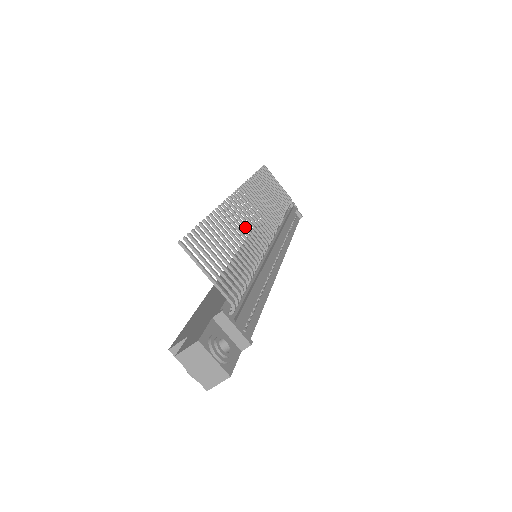
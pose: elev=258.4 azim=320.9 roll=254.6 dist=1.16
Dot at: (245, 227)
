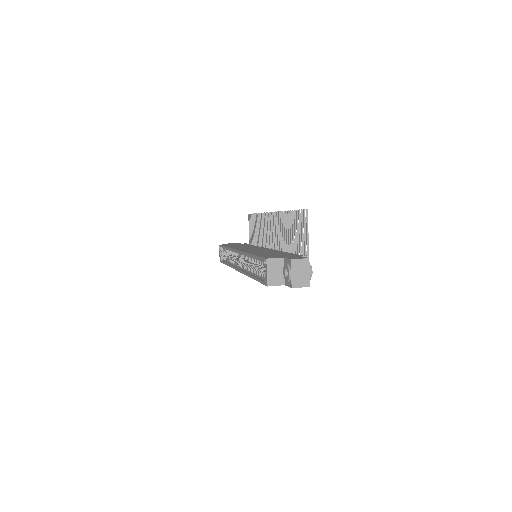
Dot at: (280, 233)
